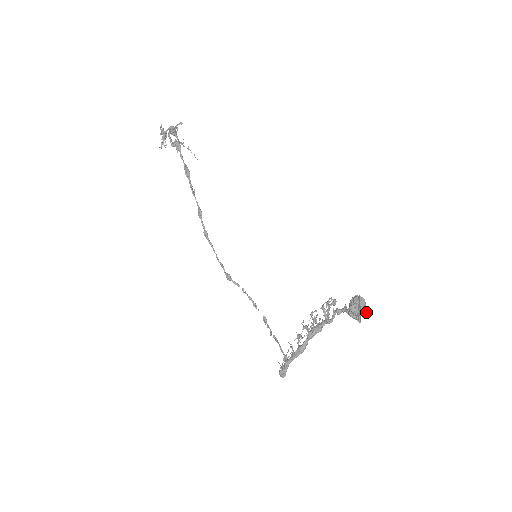
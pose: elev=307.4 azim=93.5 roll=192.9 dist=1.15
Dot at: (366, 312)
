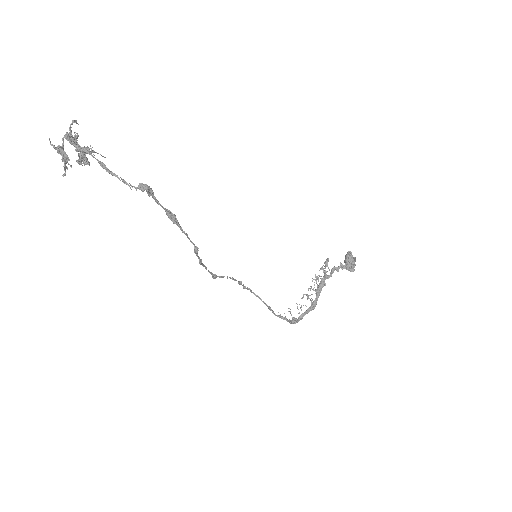
Dot at: occluded
